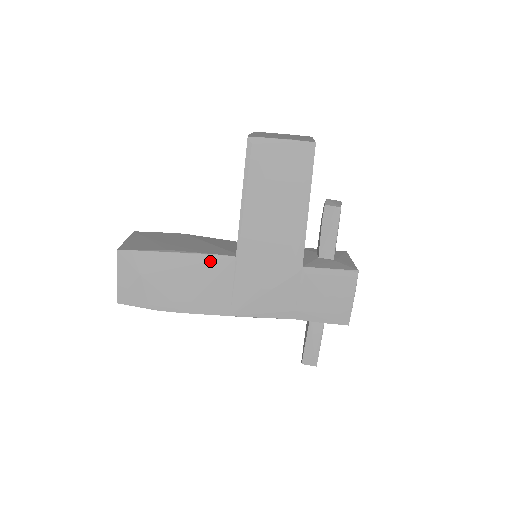
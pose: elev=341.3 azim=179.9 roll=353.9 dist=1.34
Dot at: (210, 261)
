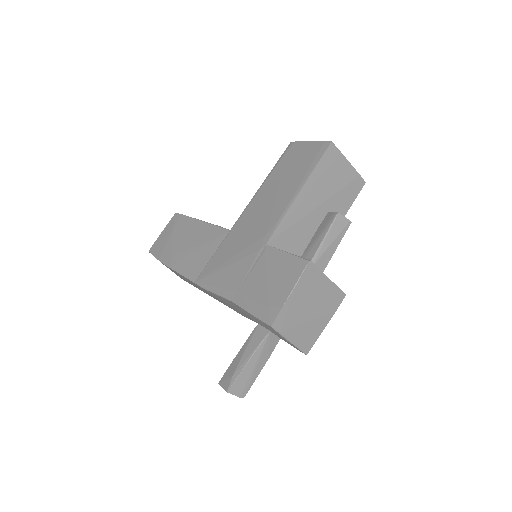
Dot at: (214, 231)
